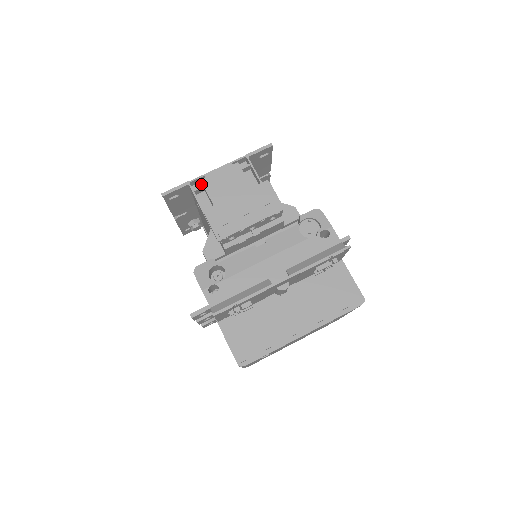
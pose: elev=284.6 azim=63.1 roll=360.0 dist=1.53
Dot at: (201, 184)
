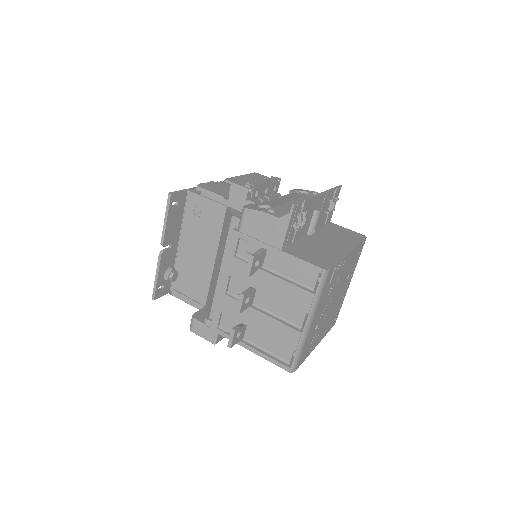
Dot at: occluded
